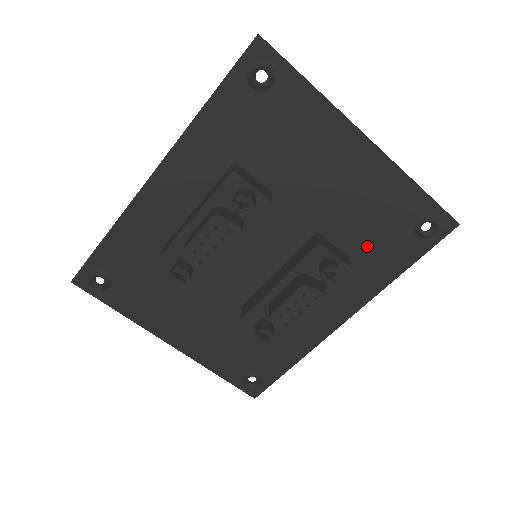
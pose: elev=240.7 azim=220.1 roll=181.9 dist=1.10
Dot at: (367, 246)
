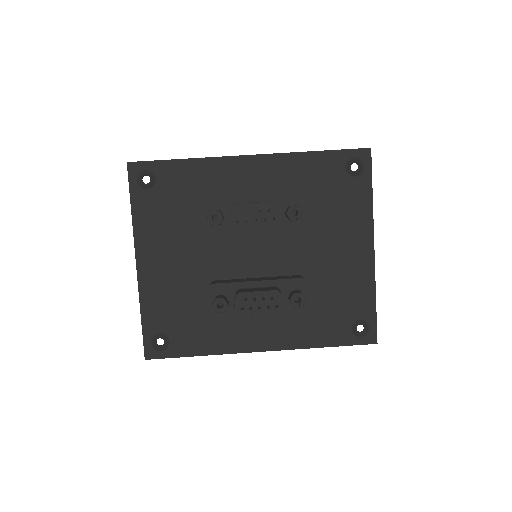
Dot at: (320, 310)
